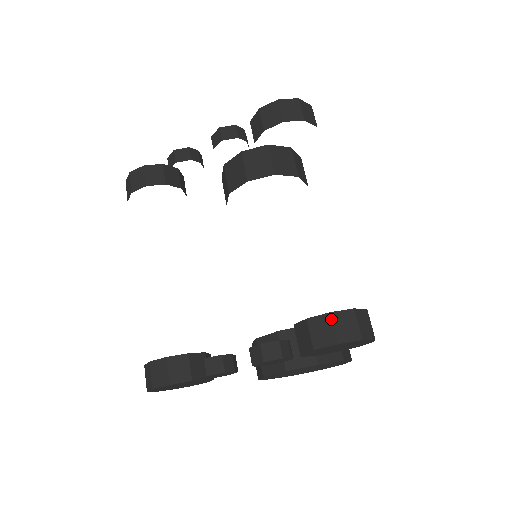
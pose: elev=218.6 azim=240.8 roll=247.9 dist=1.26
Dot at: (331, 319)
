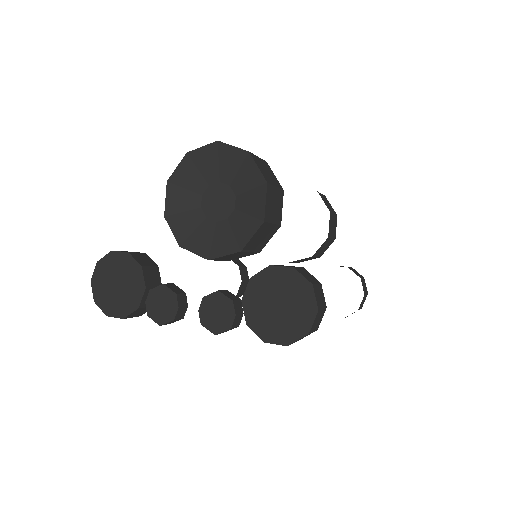
Dot at: occluded
